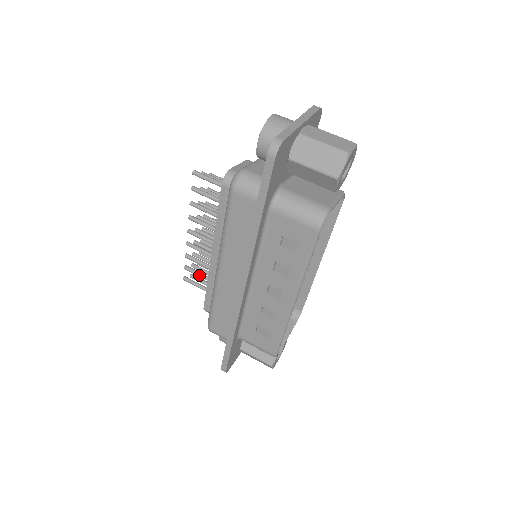
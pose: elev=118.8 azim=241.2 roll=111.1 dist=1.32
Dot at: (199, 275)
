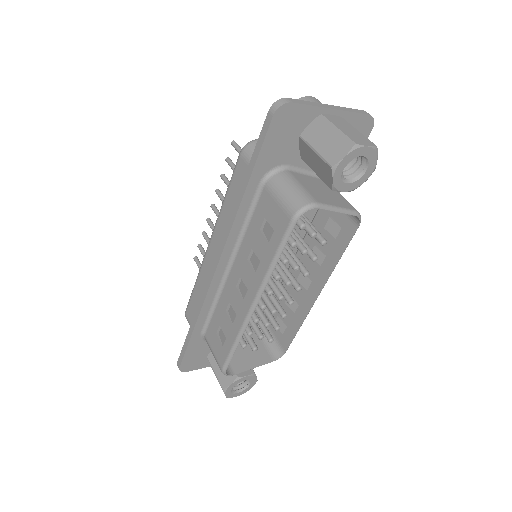
Dot at: occluded
